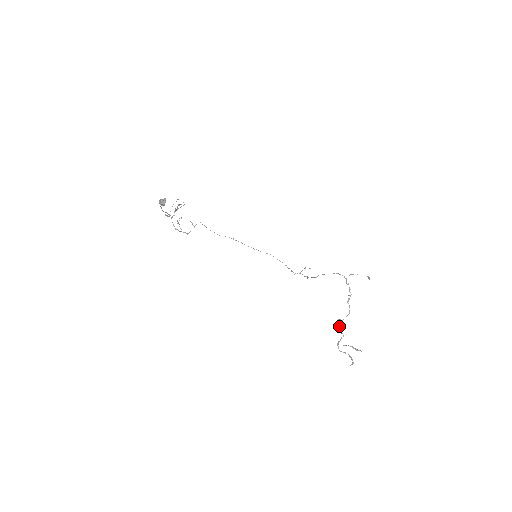
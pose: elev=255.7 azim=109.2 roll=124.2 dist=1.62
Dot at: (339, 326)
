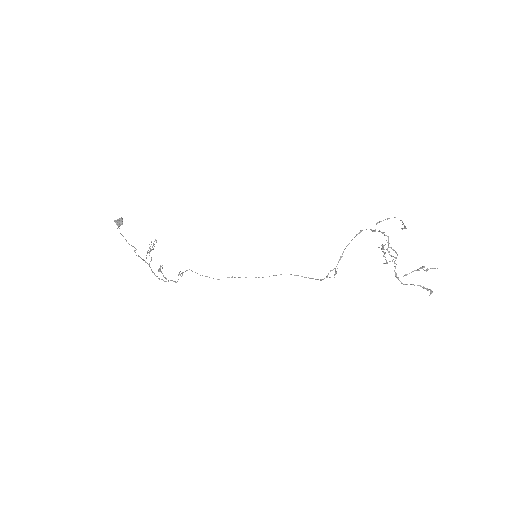
Dot at: (383, 249)
